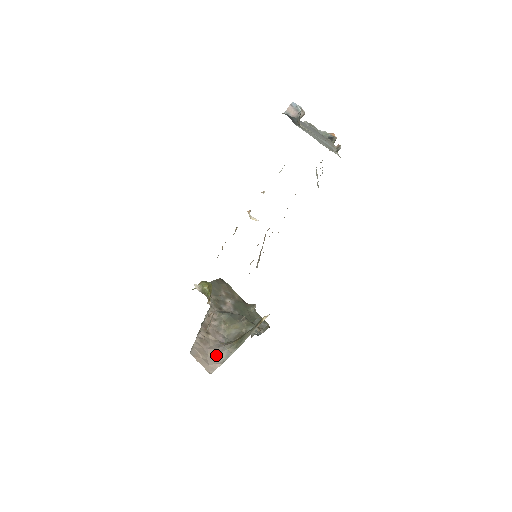
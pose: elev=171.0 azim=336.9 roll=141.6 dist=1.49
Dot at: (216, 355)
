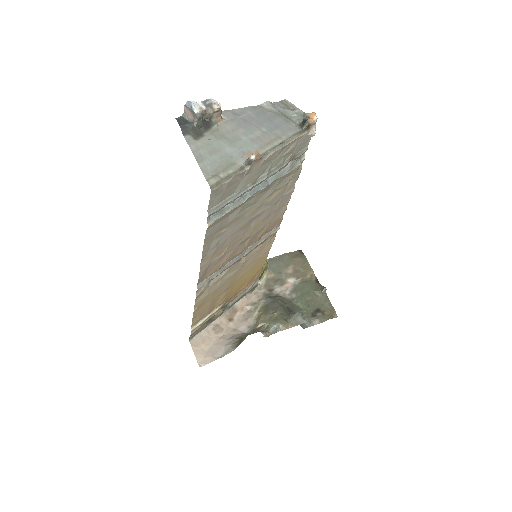
Dot at: (219, 348)
